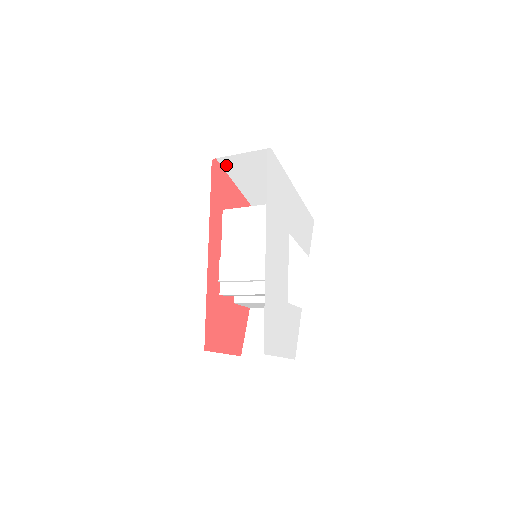
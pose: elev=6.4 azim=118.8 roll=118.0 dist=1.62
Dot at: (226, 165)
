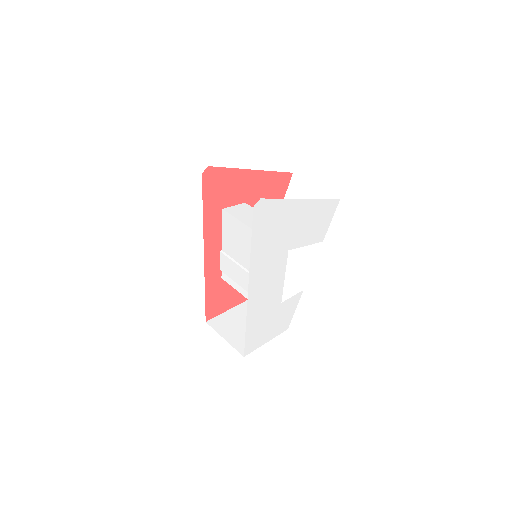
Dot at: occluded
